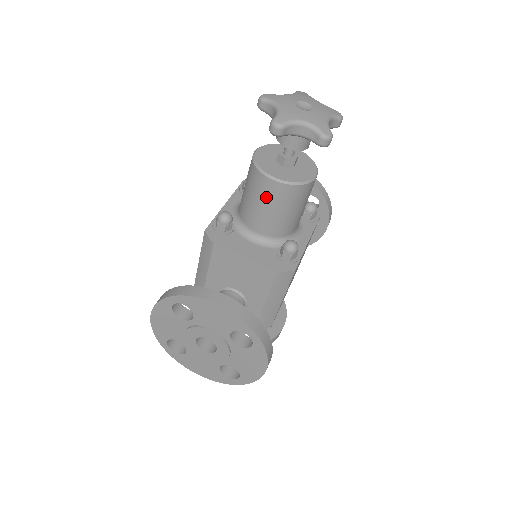
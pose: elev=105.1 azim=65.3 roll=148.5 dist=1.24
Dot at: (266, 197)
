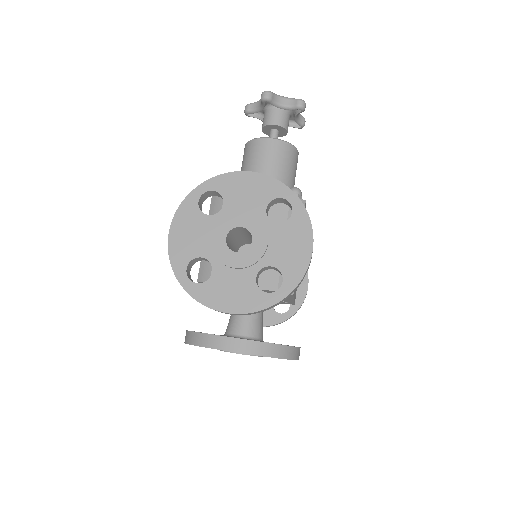
Dot at: (265, 155)
